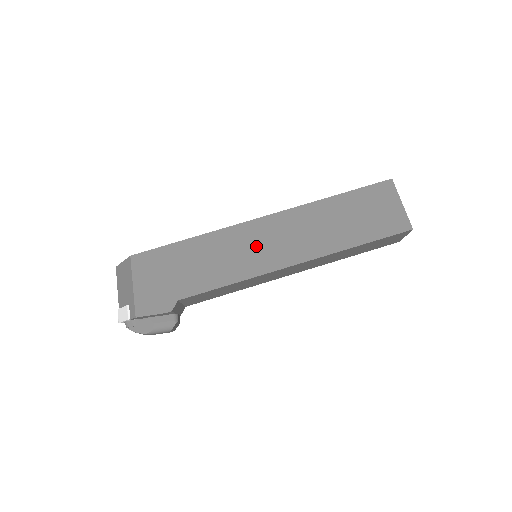
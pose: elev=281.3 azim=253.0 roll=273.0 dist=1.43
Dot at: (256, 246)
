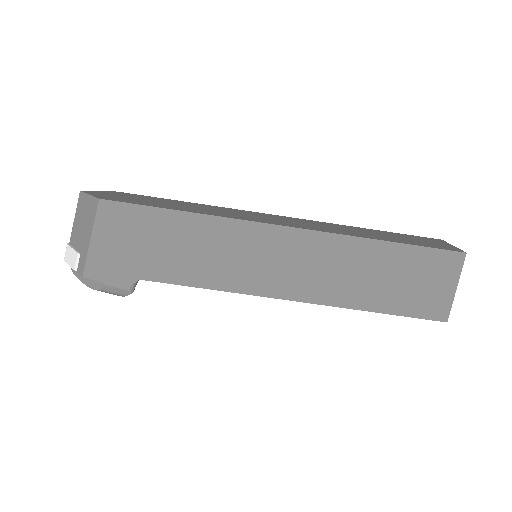
Dot at: (259, 259)
